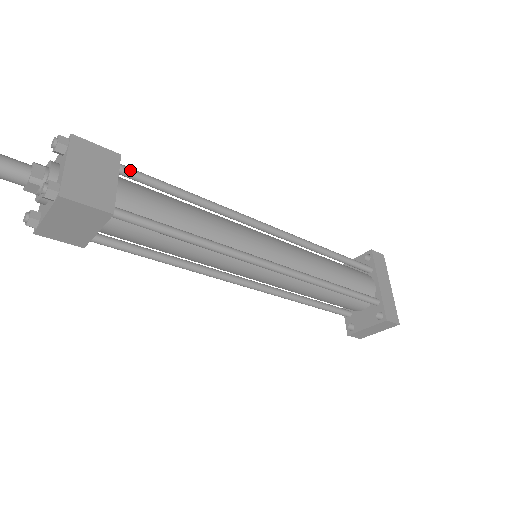
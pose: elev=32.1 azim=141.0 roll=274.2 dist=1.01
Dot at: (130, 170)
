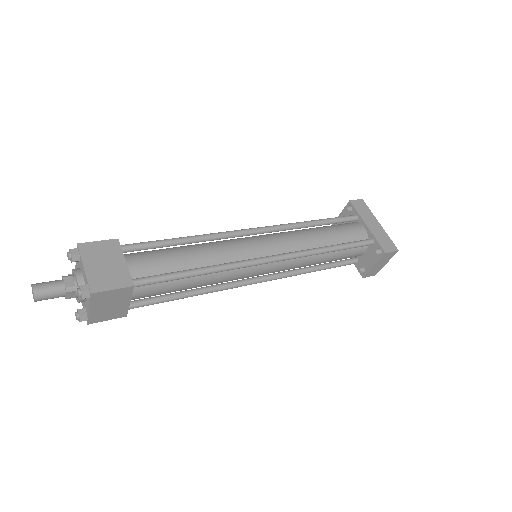
Dot at: (130, 246)
